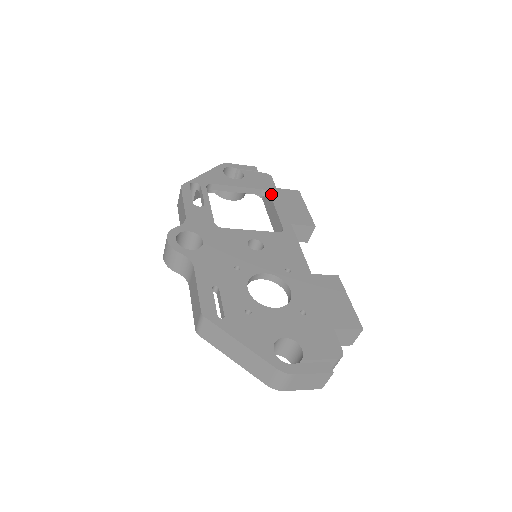
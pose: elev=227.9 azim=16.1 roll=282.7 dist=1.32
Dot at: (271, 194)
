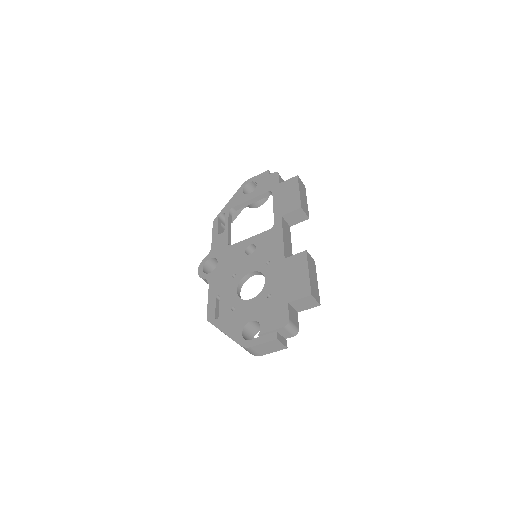
Dot at: (273, 193)
